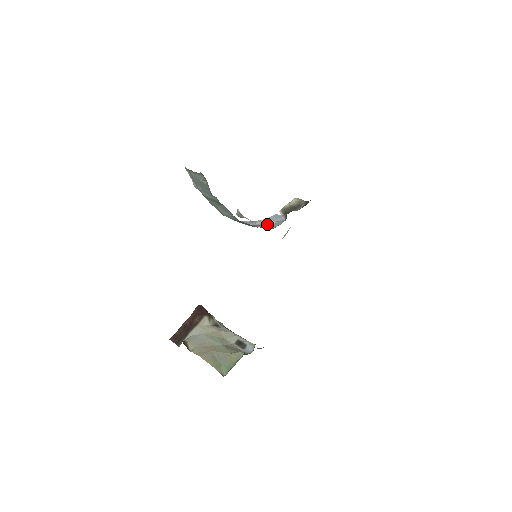
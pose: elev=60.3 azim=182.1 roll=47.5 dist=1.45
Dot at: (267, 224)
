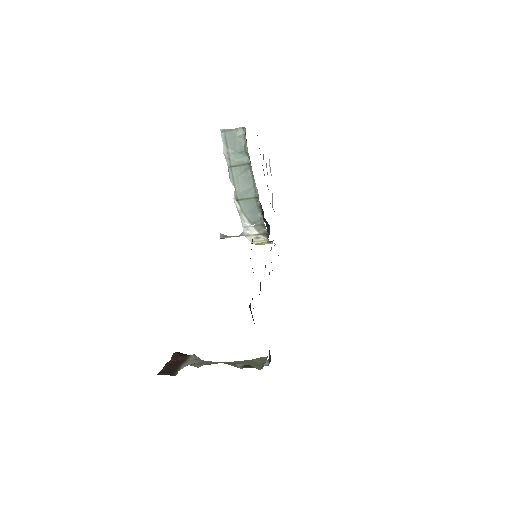
Dot at: (258, 233)
